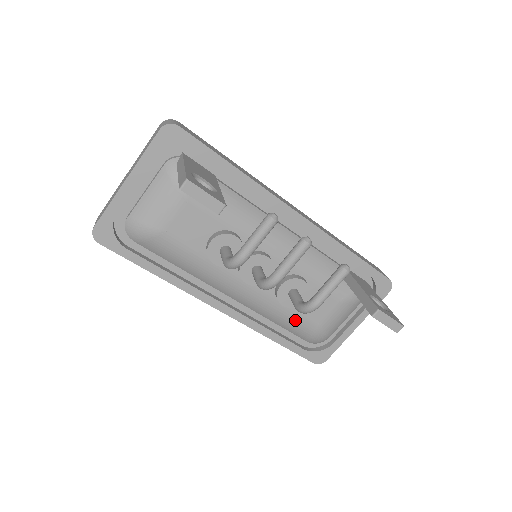
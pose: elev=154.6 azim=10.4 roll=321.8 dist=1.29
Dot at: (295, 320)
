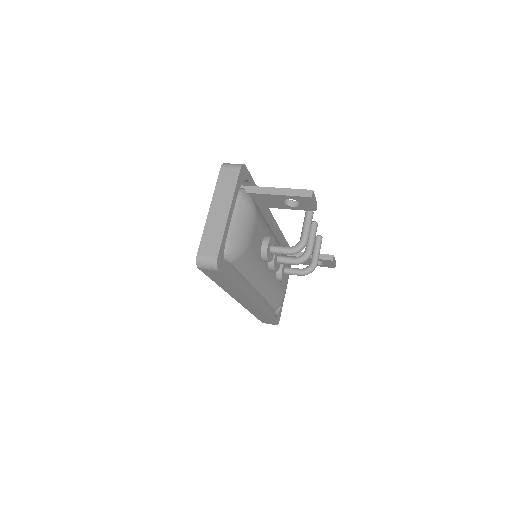
Dot at: (279, 293)
